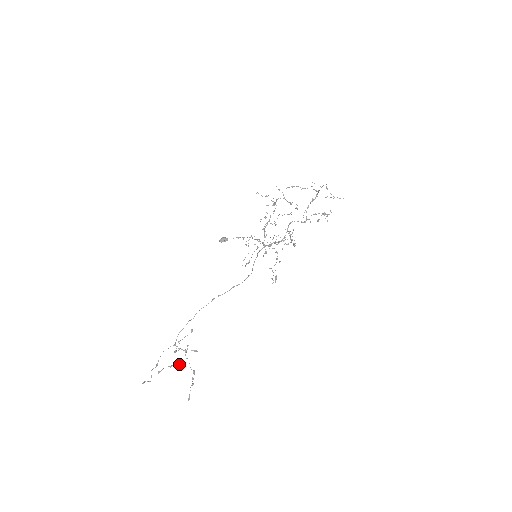
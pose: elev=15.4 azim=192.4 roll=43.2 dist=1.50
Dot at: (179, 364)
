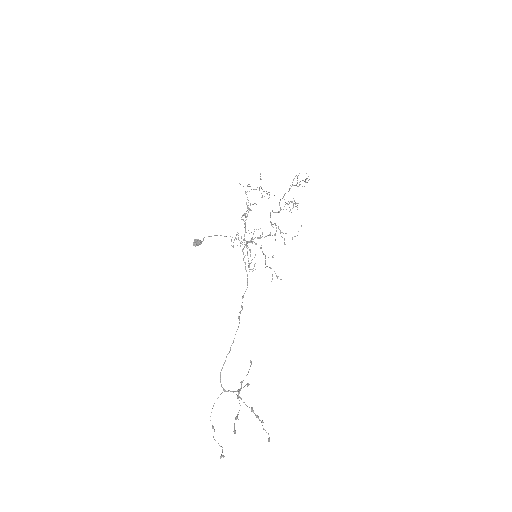
Dot at: occluded
